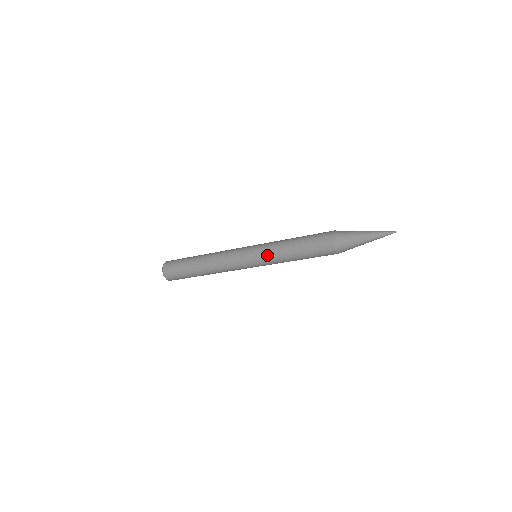
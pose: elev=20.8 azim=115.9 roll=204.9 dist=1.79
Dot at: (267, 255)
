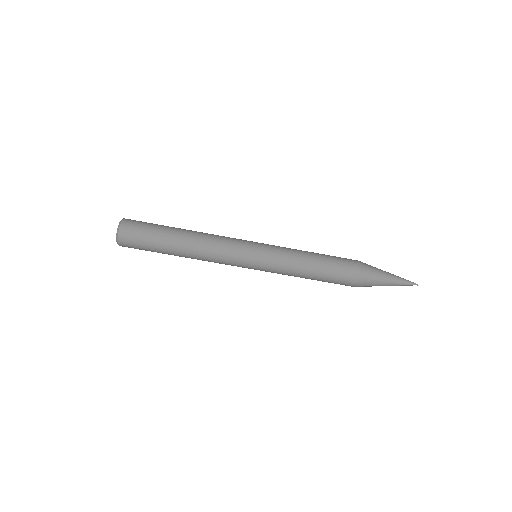
Dot at: (279, 246)
